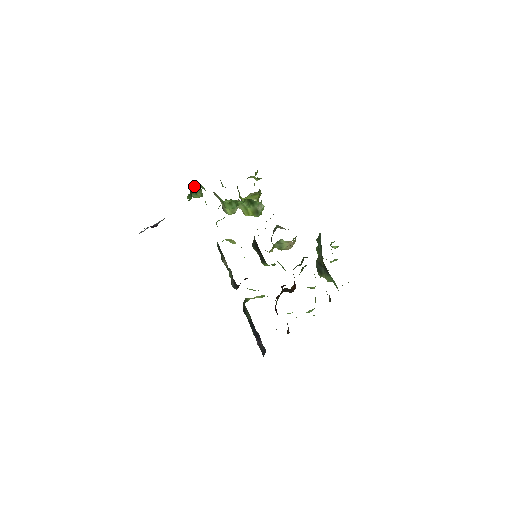
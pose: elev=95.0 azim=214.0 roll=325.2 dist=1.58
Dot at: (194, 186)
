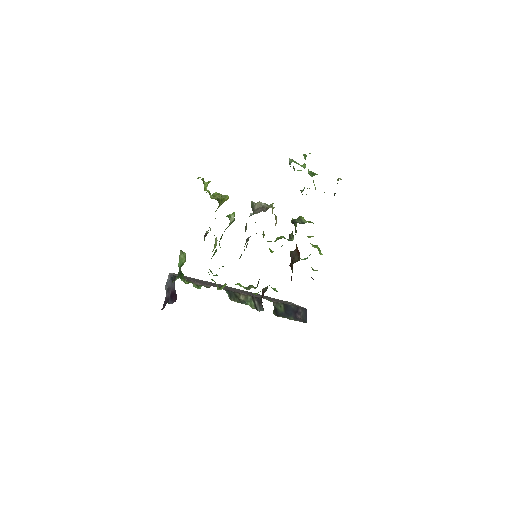
Dot at: occluded
